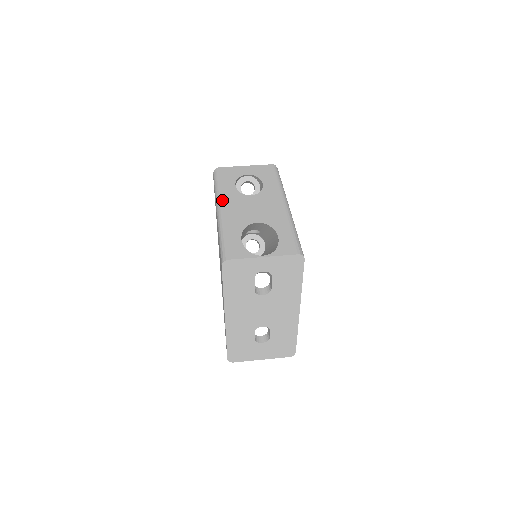
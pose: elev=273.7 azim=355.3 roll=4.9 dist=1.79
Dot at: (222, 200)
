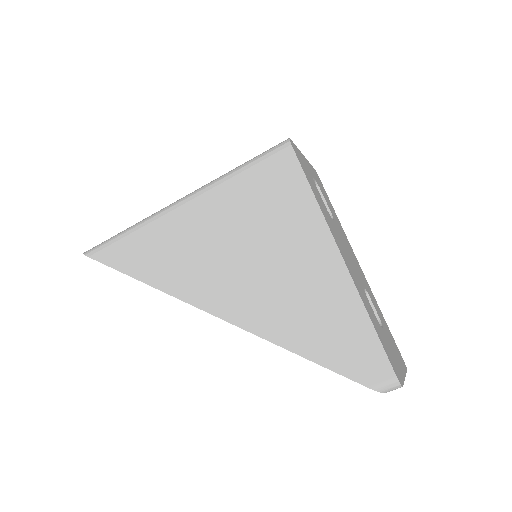
Dot at: occluded
